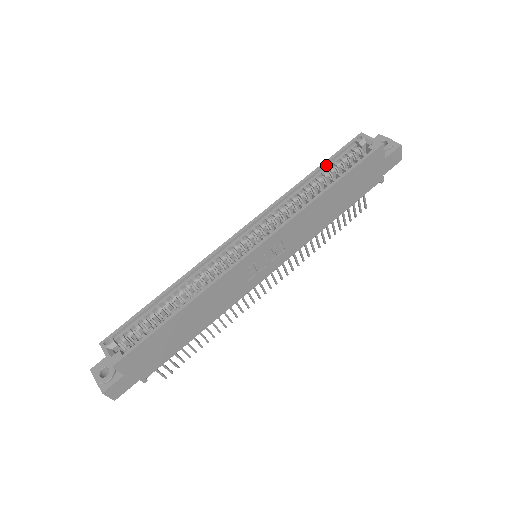
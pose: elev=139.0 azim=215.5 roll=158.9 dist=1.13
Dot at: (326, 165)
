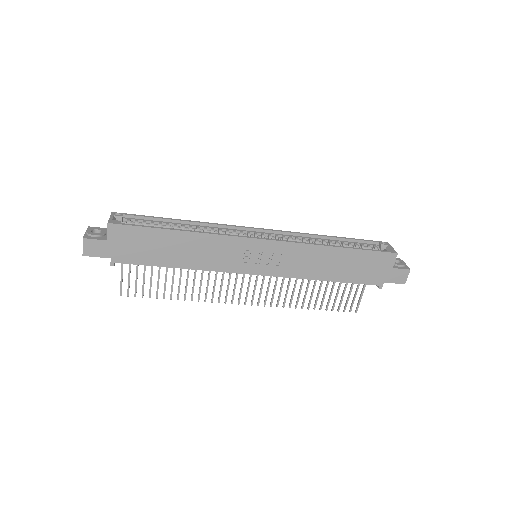
Dot at: (348, 240)
